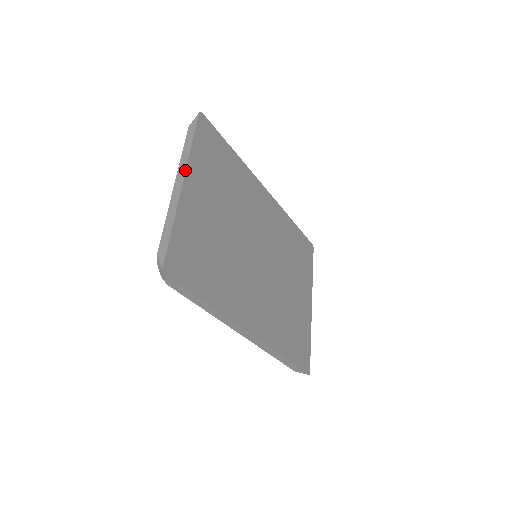
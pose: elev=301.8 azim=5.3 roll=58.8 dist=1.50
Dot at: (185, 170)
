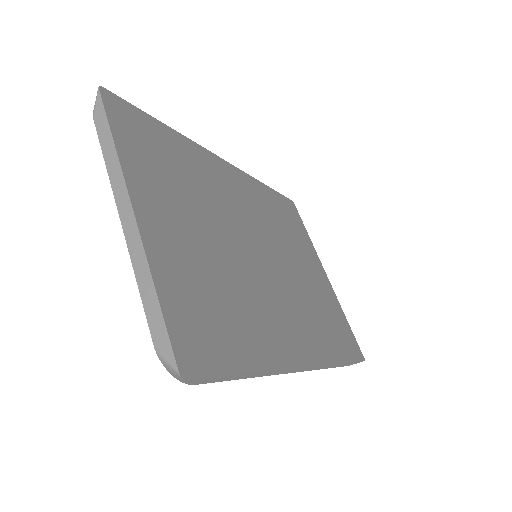
Dot at: (126, 191)
